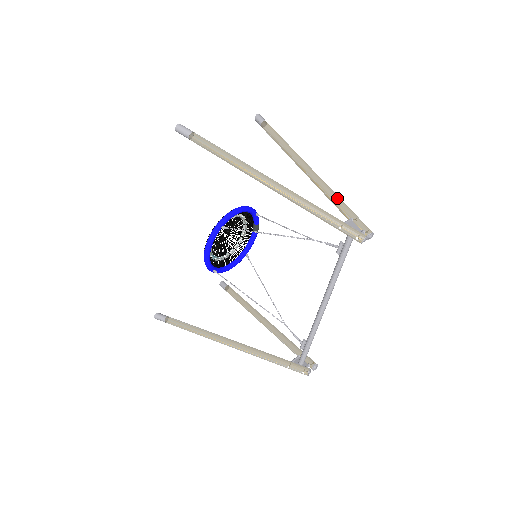
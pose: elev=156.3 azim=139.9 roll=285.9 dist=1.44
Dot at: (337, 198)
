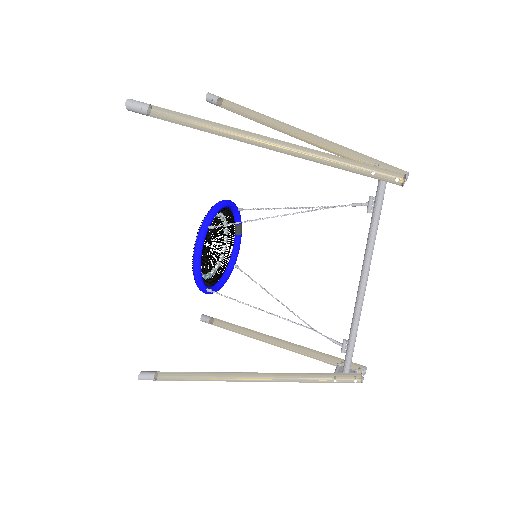
Dot at: (347, 149)
